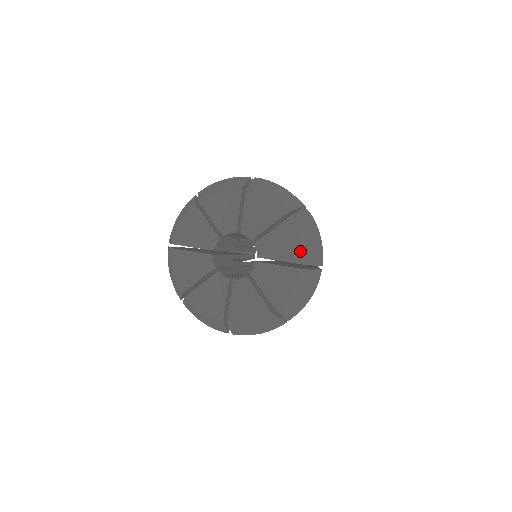
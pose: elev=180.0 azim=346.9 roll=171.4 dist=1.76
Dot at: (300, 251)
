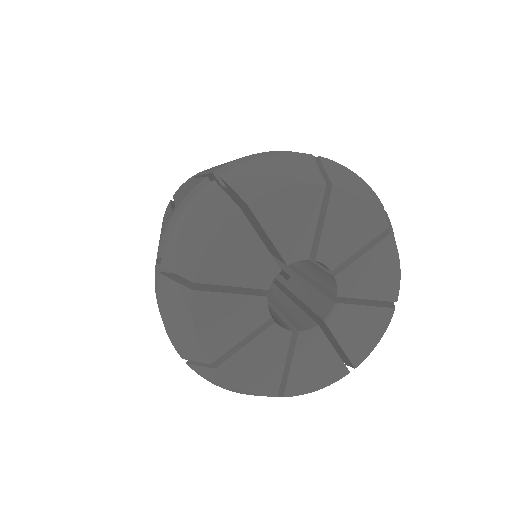
Dot at: (397, 284)
